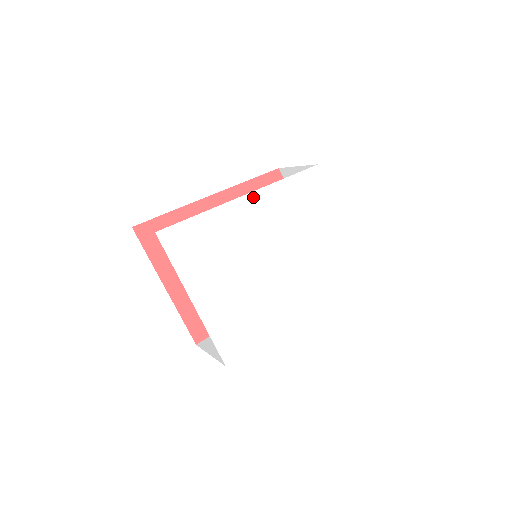
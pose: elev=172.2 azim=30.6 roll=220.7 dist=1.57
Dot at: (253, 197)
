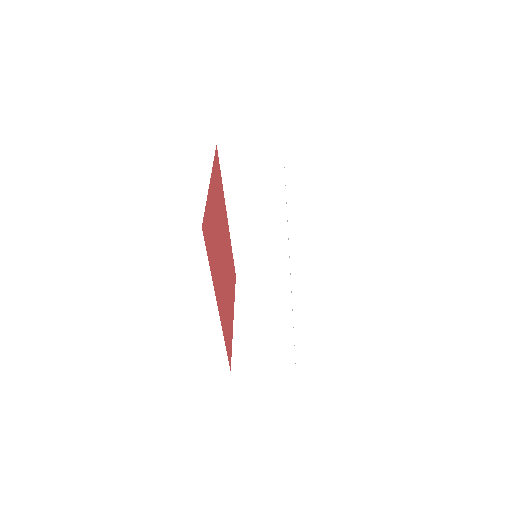
Dot at: occluded
